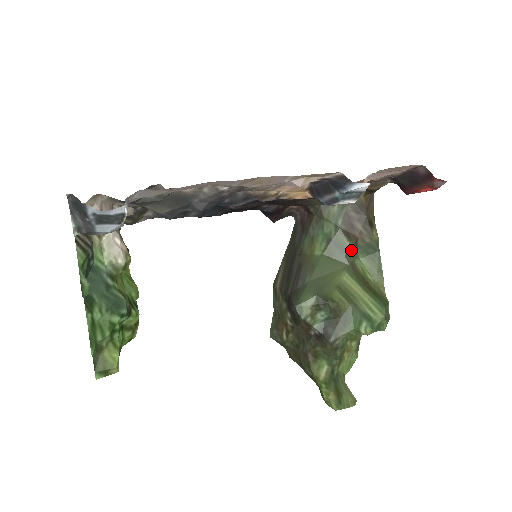
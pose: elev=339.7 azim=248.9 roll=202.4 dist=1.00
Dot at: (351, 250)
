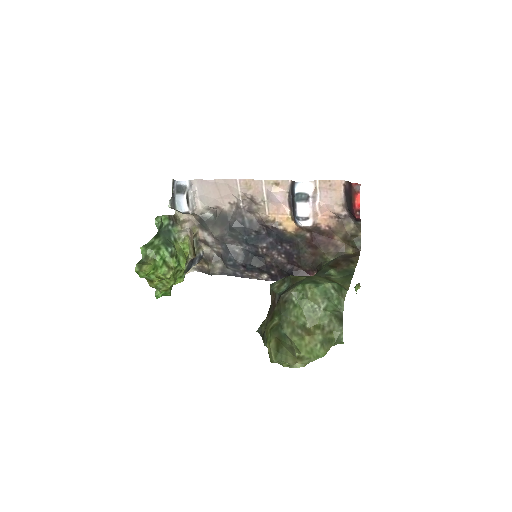
Dot at: (330, 271)
